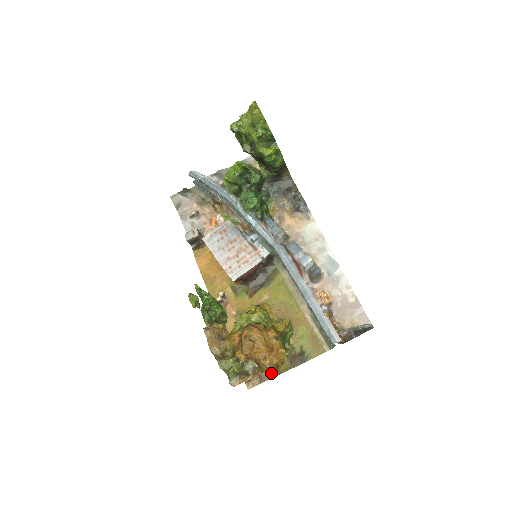
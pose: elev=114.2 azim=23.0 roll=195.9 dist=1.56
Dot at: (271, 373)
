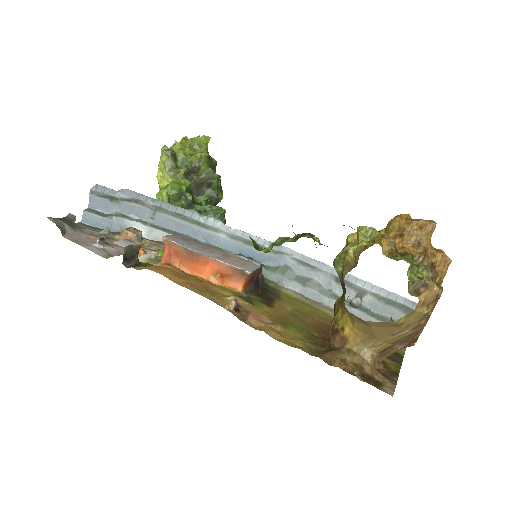
Dot at: (390, 372)
